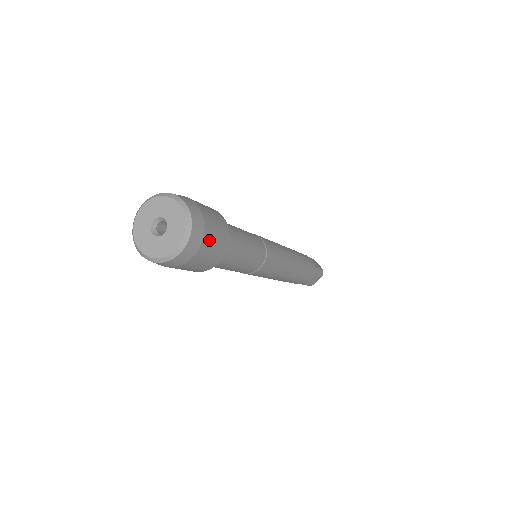
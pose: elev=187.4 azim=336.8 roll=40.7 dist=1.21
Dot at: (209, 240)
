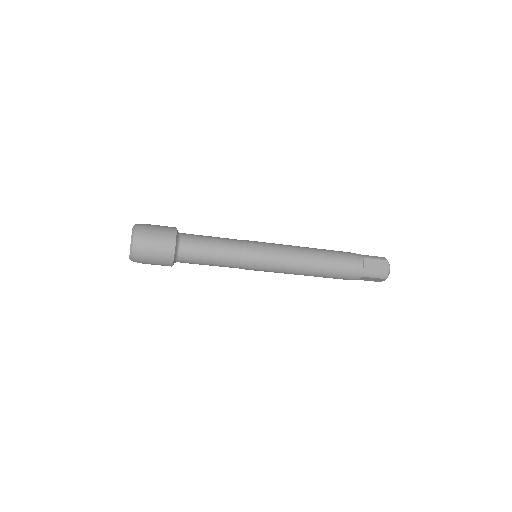
Dot at: (153, 229)
